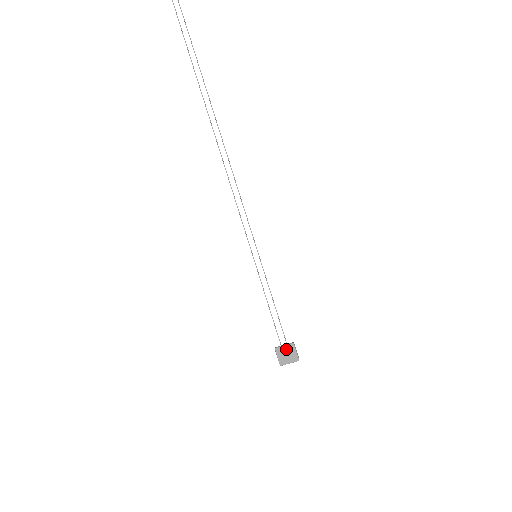
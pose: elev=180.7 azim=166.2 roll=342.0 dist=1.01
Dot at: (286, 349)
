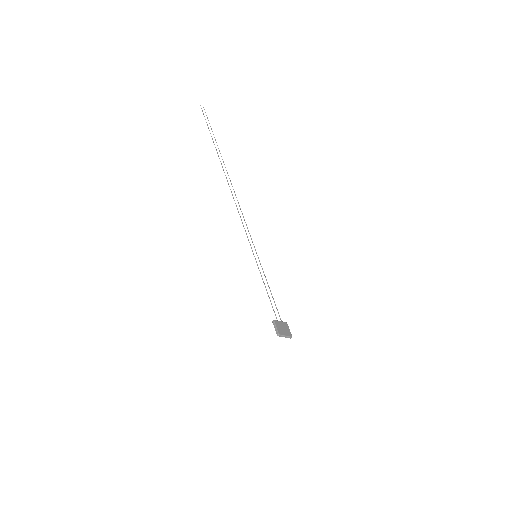
Dot at: (282, 324)
